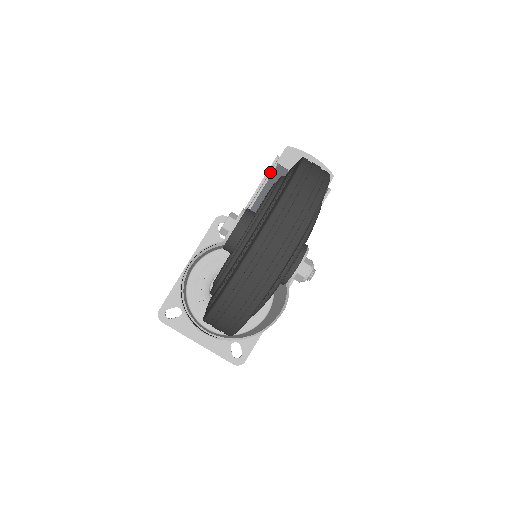
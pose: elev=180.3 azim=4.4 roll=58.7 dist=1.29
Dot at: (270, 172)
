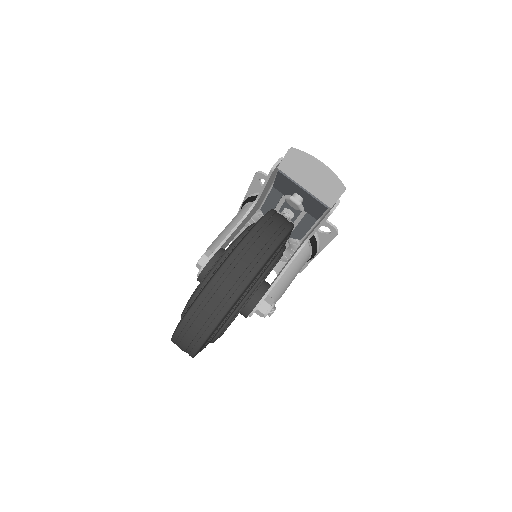
Dot at: occluded
